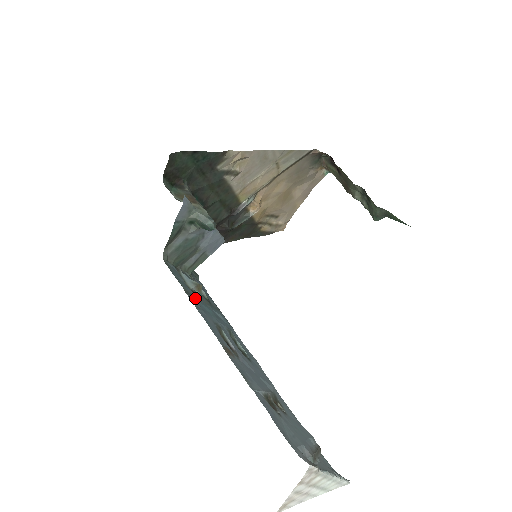
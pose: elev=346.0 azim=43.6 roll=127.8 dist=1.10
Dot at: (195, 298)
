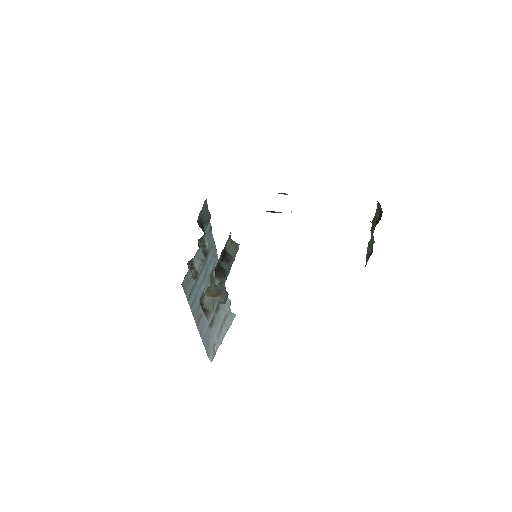
Dot at: (194, 288)
